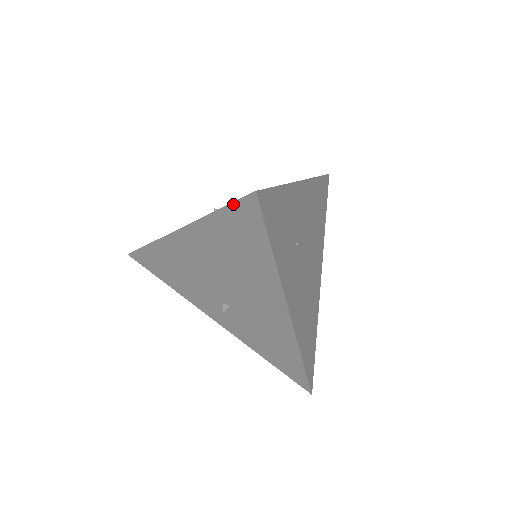
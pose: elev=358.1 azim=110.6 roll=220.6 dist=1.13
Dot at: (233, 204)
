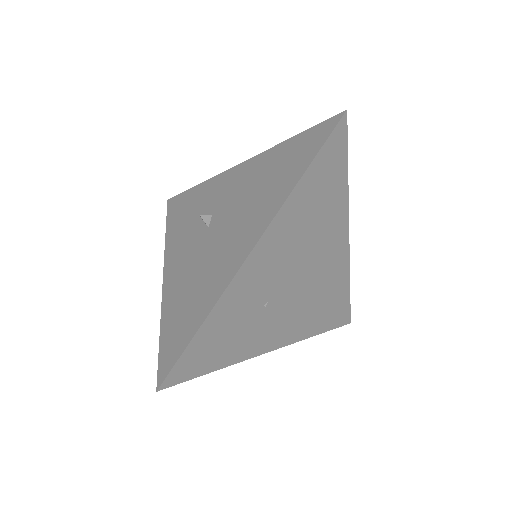
Dot at: (160, 358)
